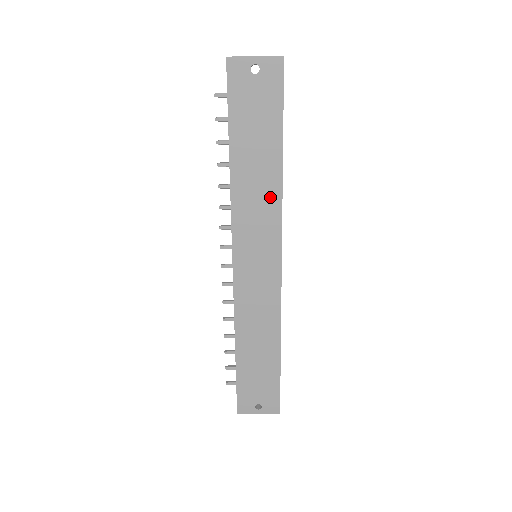
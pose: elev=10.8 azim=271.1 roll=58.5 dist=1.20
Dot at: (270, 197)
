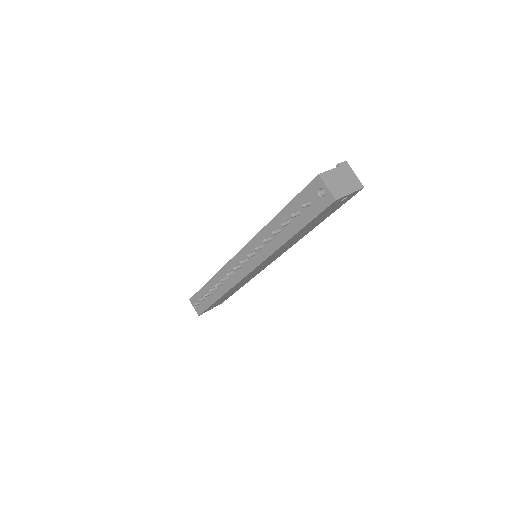
Dot at: occluded
